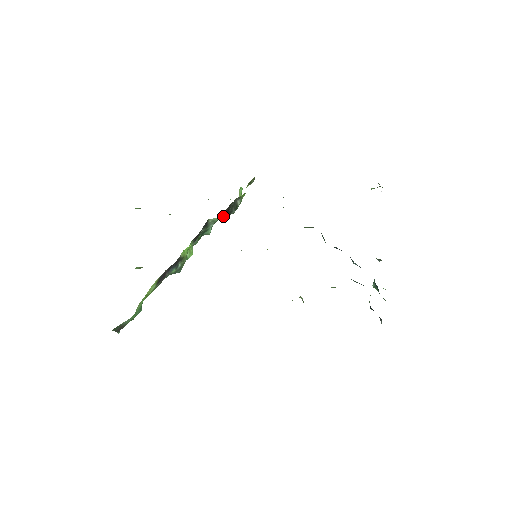
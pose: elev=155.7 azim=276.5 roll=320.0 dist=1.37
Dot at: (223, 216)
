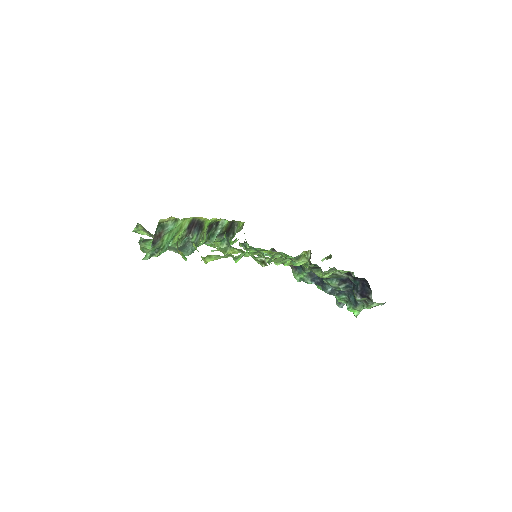
Dot at: occluded
